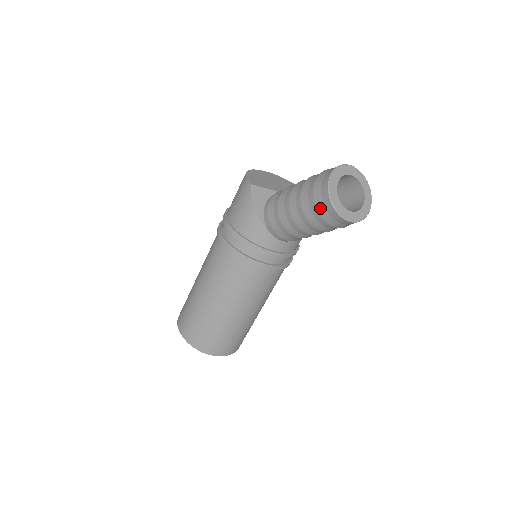
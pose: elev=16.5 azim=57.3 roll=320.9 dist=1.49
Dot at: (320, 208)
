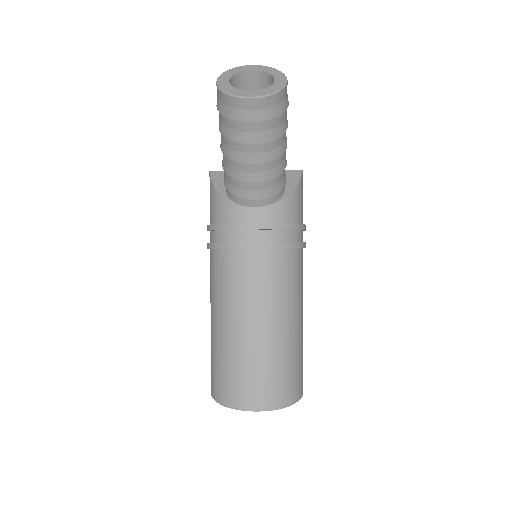
Dot at: (221, 109)
